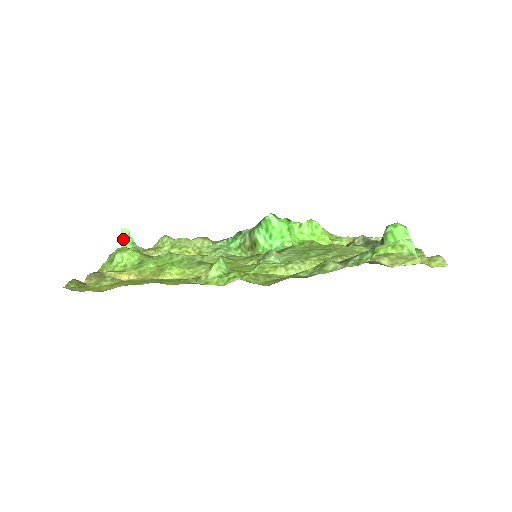
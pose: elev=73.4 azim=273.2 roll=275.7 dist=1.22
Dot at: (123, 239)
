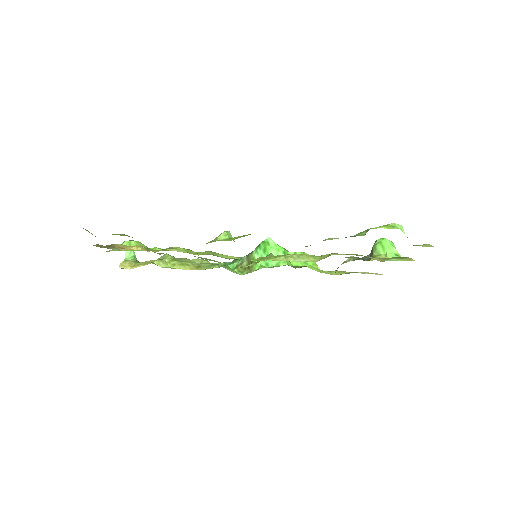
Dot at: (126, 252)
